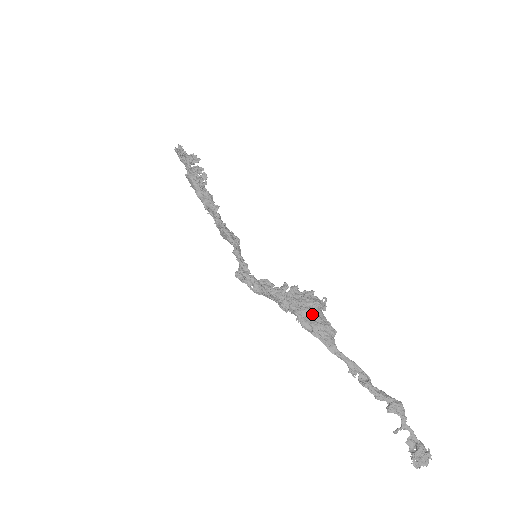
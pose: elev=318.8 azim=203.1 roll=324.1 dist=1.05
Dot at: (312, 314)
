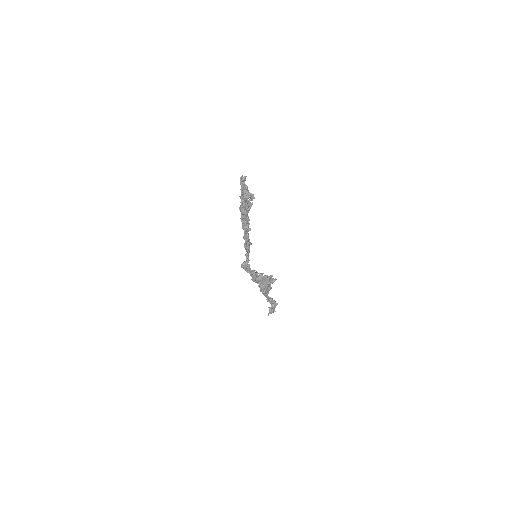
Dot at: (267, 288)
